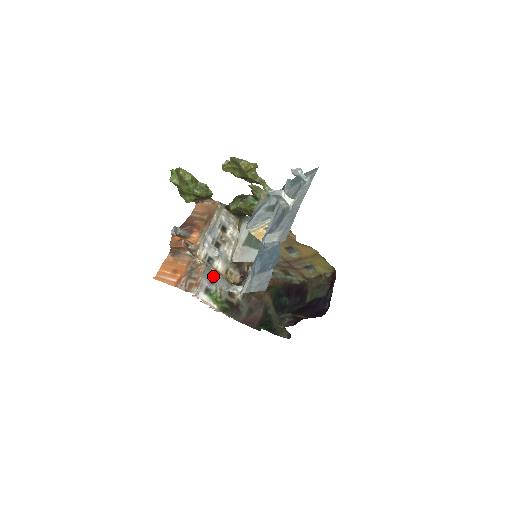
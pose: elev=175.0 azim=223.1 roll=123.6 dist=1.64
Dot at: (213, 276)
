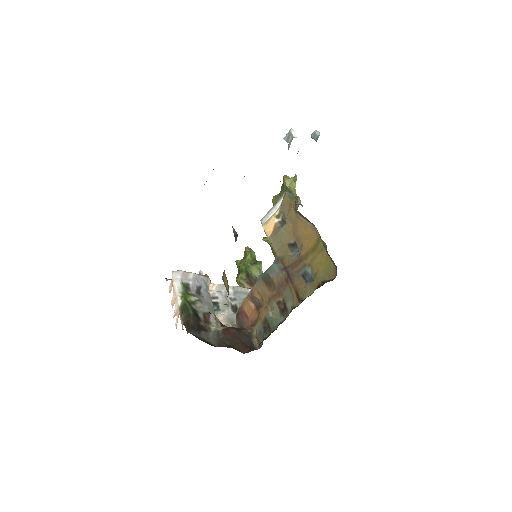
Dot at: (204, 290)
